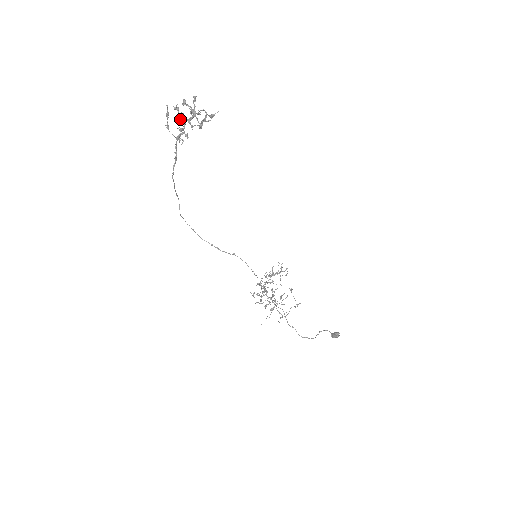
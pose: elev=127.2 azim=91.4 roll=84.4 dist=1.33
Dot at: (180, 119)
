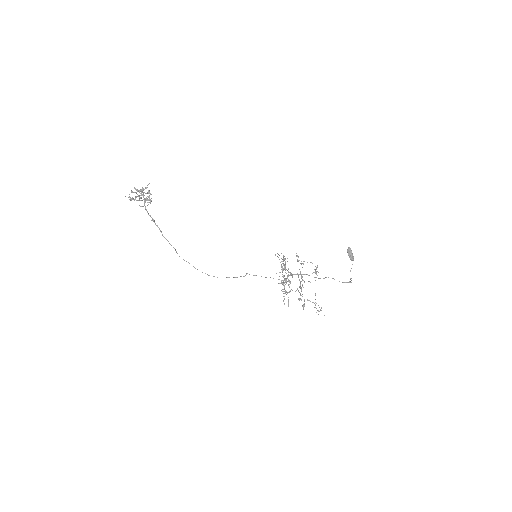
Dot at: occluded
